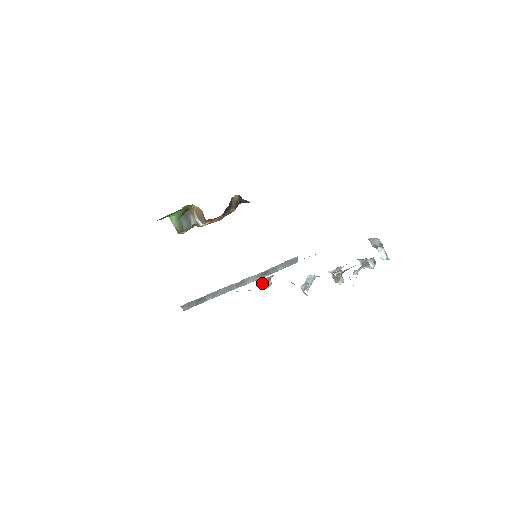
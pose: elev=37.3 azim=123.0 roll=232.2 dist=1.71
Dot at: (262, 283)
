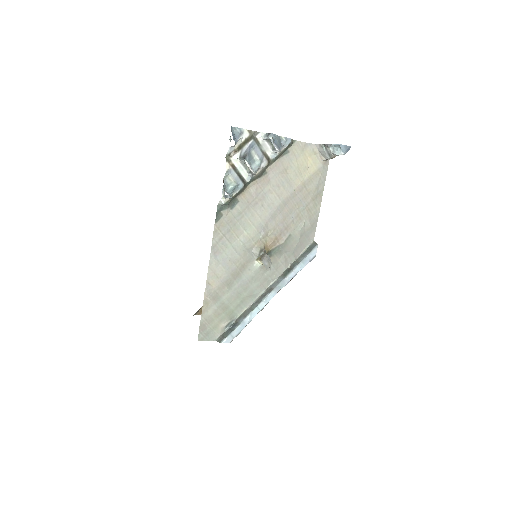
Dot at: (261, 262)
